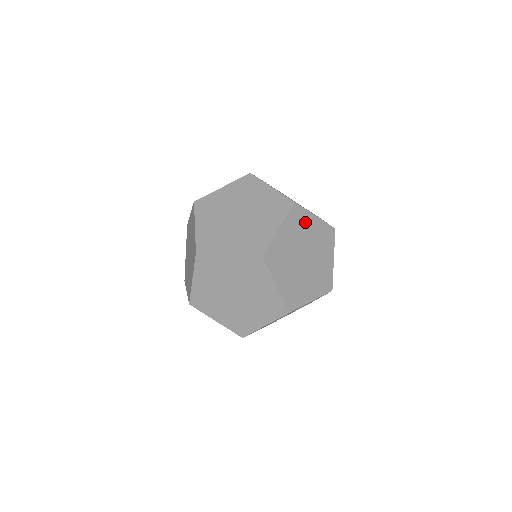
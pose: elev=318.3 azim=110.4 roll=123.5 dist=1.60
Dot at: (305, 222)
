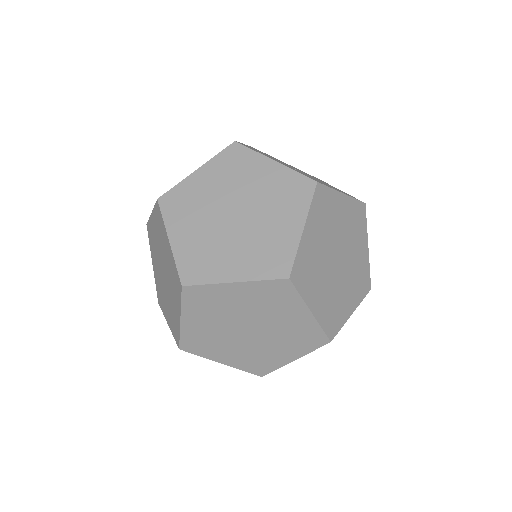
Dot at: (332, 207)
